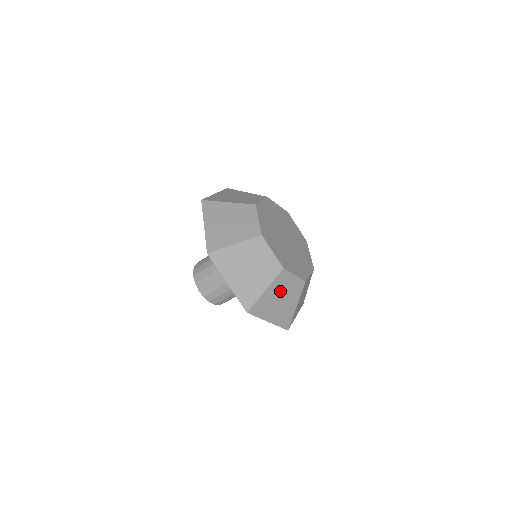
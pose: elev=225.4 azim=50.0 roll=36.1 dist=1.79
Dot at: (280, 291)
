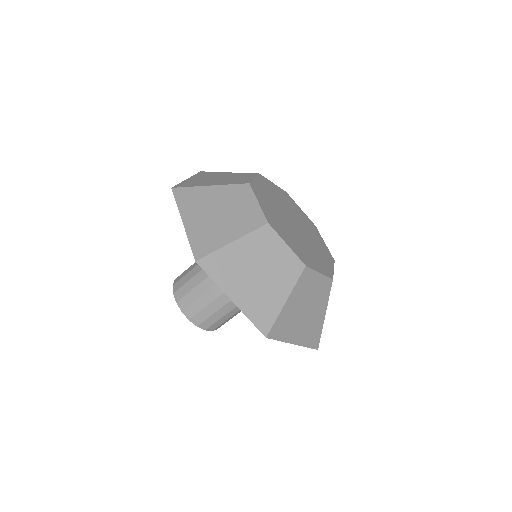
Dot at: occluded
